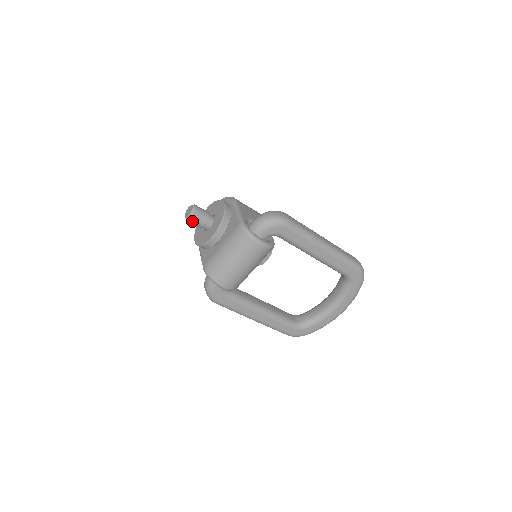
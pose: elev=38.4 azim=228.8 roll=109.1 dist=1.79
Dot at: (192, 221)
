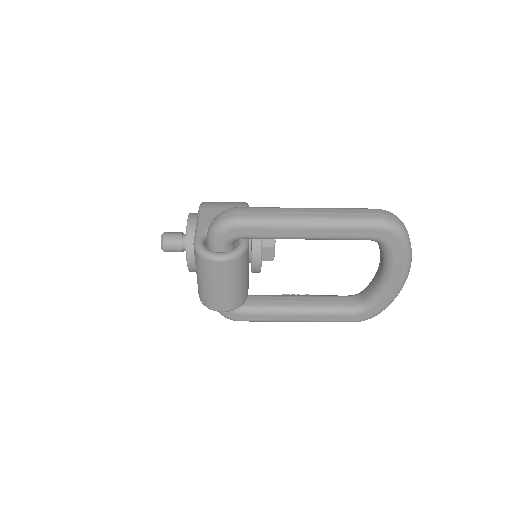
Dot at: (168, 251)
